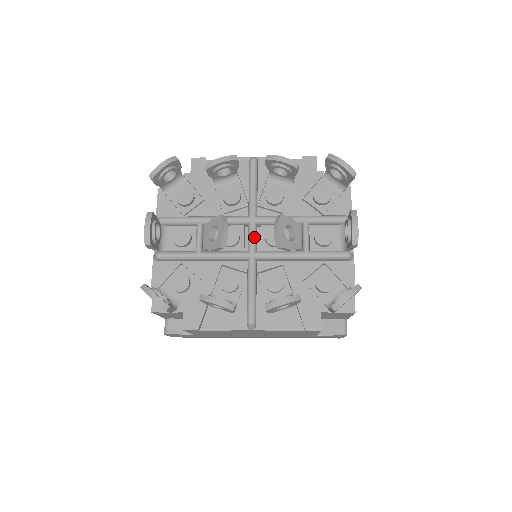
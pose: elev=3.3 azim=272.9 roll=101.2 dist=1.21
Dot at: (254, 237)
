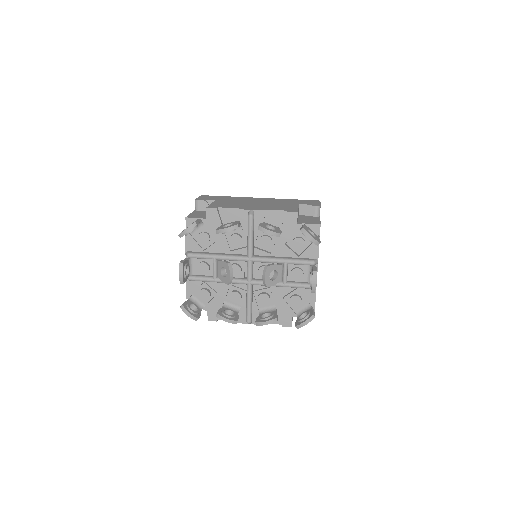
Dot at: (251, 272)
